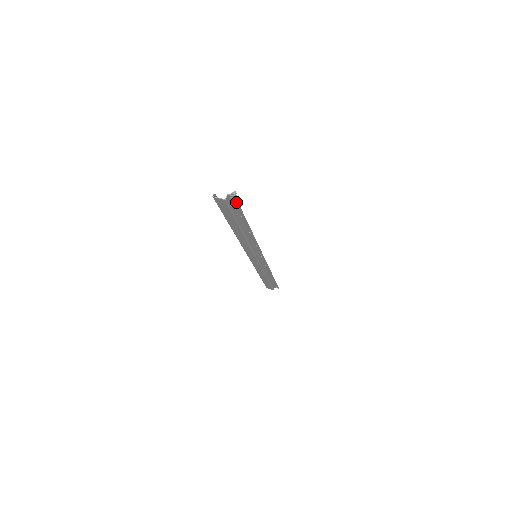
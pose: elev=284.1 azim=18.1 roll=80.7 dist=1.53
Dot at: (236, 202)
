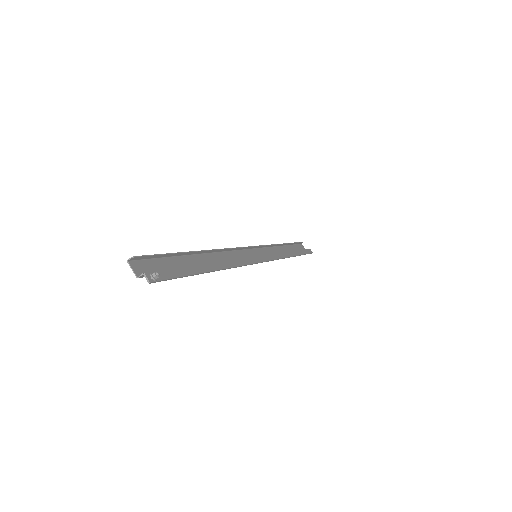
Dot at: (161, 279)
